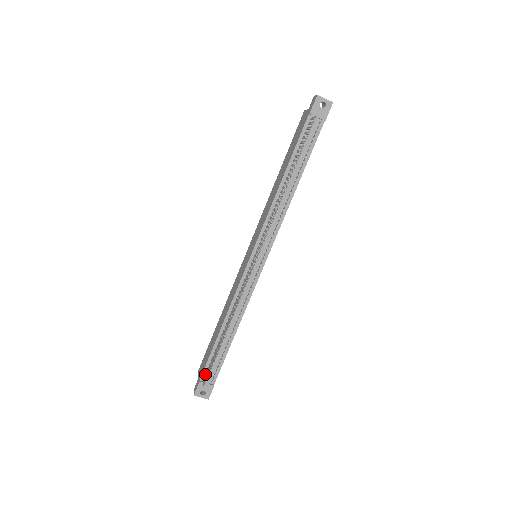
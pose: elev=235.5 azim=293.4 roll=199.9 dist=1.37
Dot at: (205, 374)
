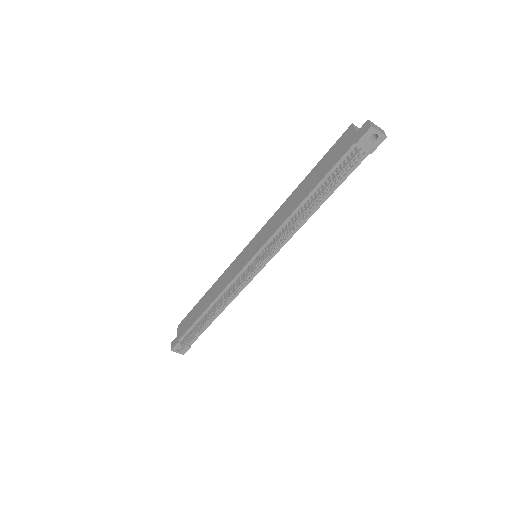
Dot at: (184, 338)
